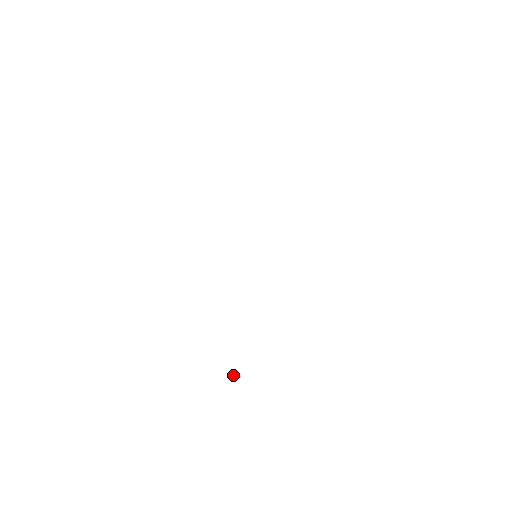
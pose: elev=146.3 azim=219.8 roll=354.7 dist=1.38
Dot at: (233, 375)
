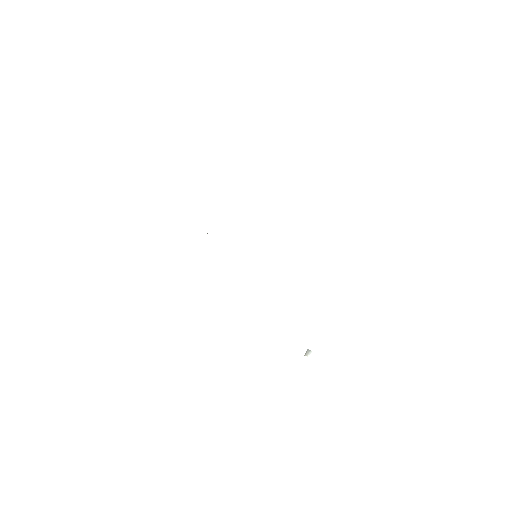
Dot at: (305, 355)
